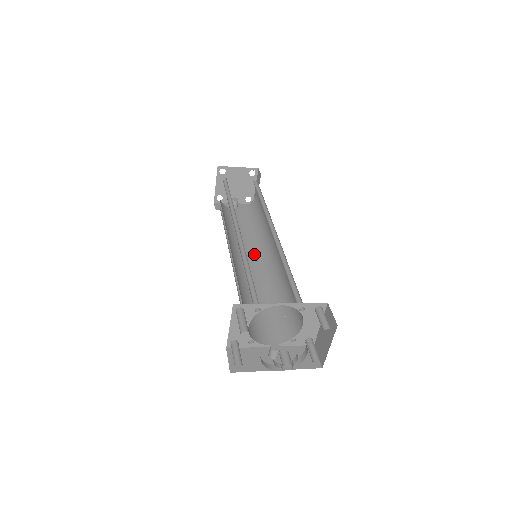
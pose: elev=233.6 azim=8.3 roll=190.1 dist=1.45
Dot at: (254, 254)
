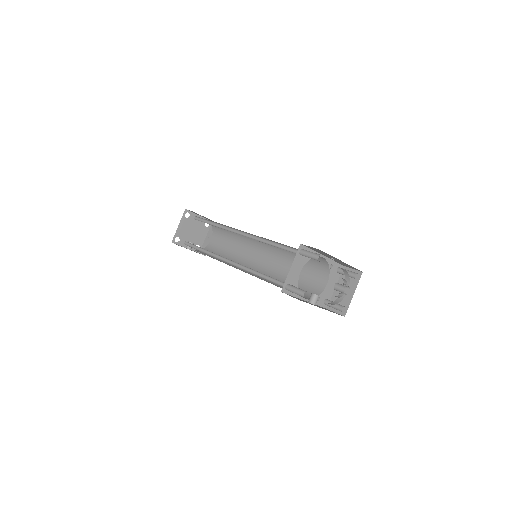
Dot at: (237, 267)
